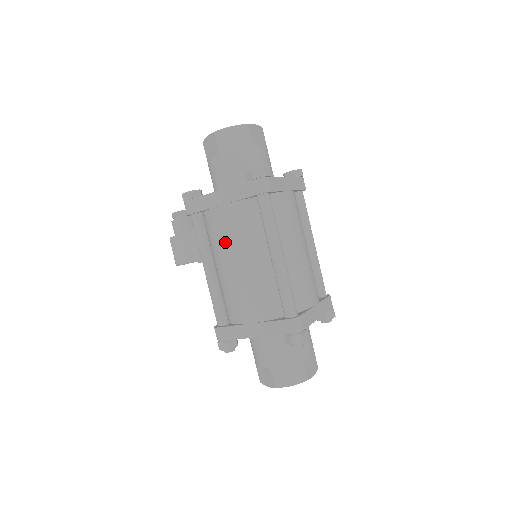
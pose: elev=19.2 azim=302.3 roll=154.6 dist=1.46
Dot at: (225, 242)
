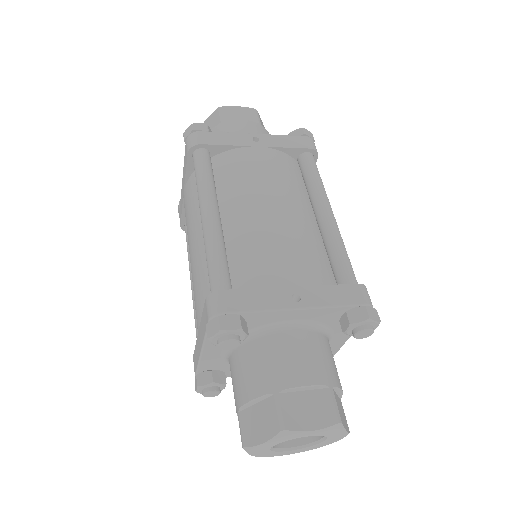
Dot at: occluded
